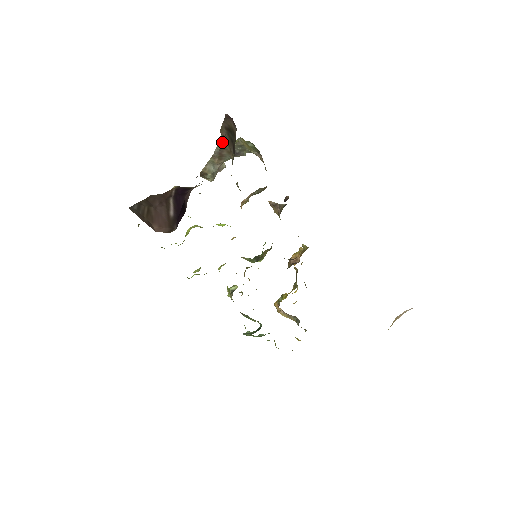
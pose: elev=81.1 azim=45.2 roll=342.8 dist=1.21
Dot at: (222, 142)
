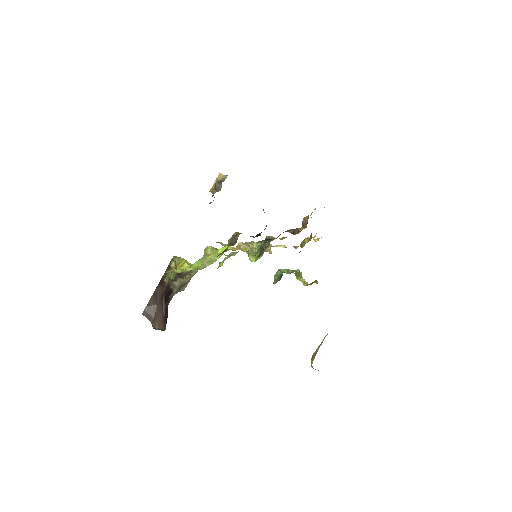
Dot at: occluded
